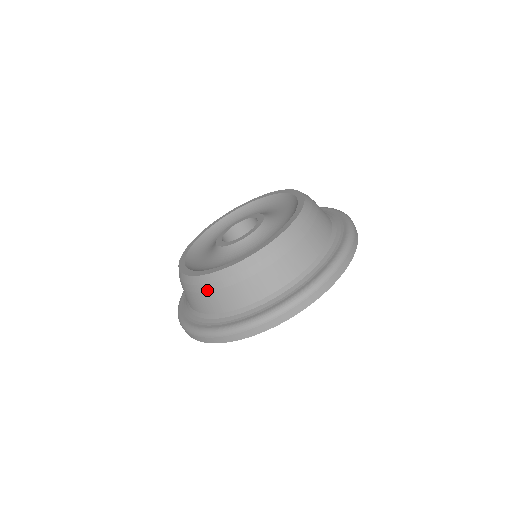
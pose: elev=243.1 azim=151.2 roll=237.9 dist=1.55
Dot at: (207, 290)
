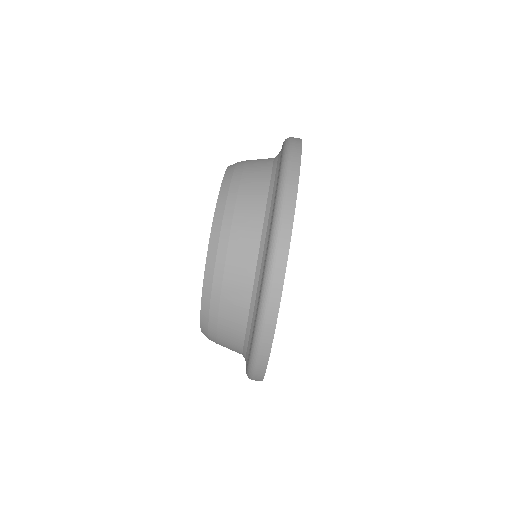
Dot at: (214, 337)
